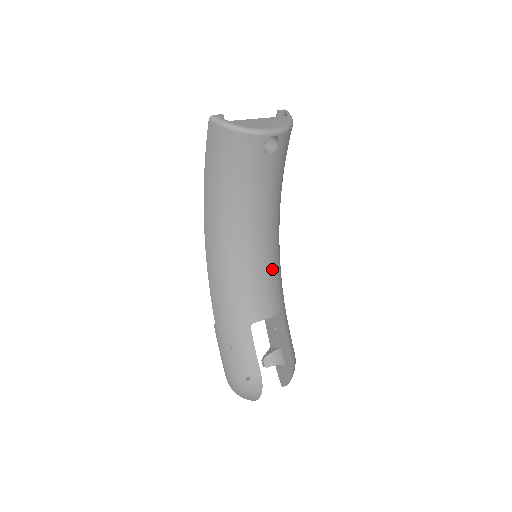
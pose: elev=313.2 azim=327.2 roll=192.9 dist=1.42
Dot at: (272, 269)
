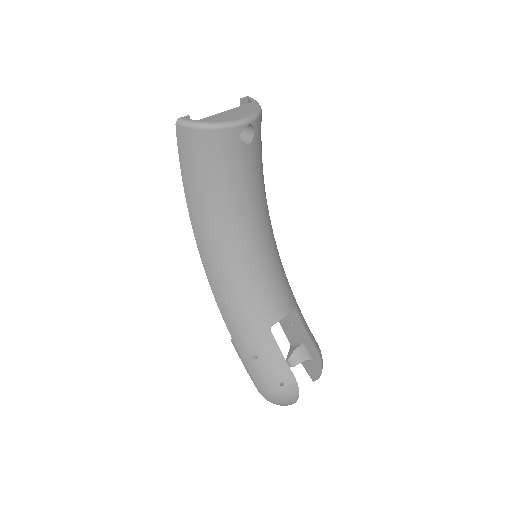
Dot at: (275, 265)
